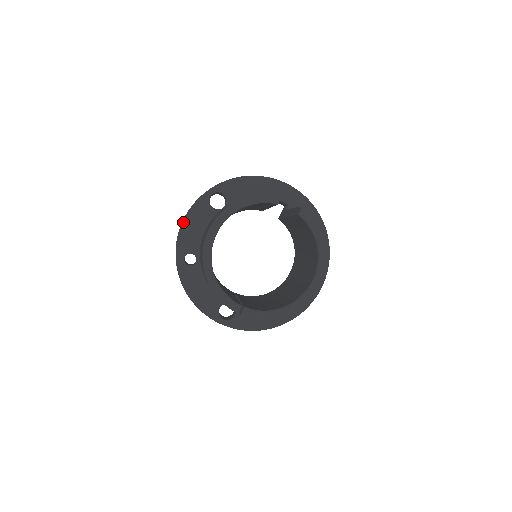
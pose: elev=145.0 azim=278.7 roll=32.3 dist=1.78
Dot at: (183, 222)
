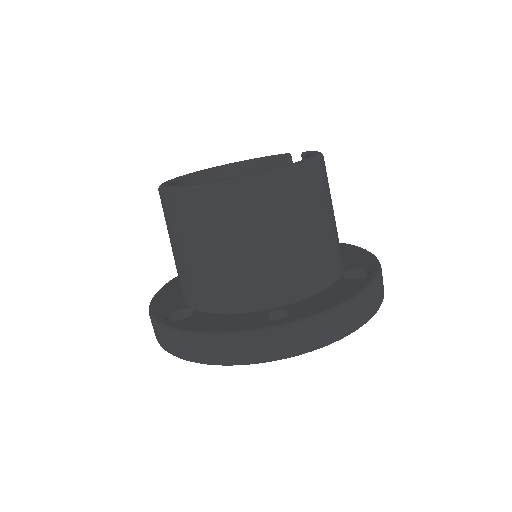
Dot at: occluded
